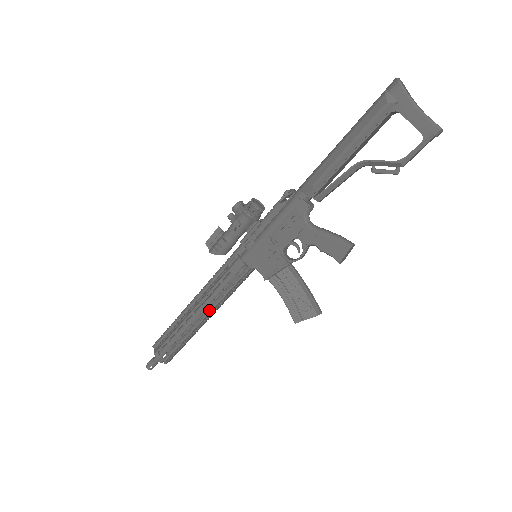
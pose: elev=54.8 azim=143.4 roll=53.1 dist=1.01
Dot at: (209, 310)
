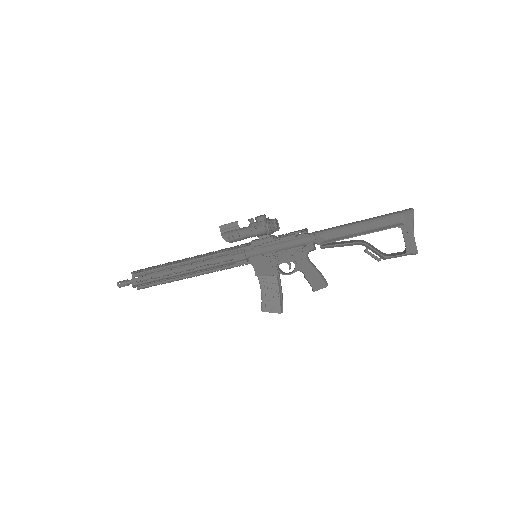
Dot at: (198, 272)
